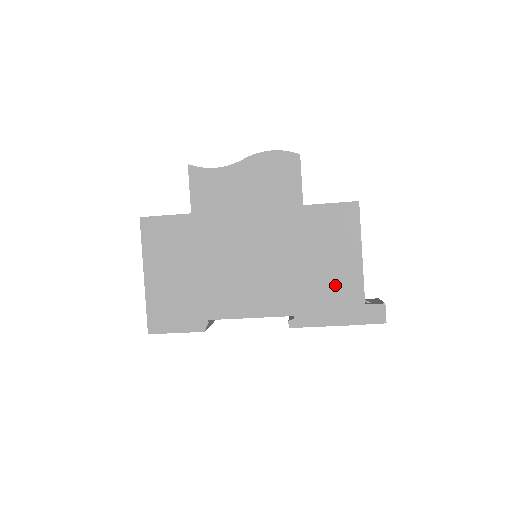
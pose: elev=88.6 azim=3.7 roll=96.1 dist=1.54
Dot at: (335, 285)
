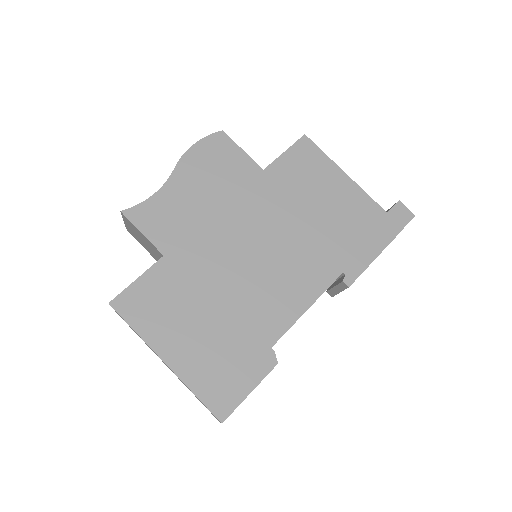
Dot at: (350, 216)
